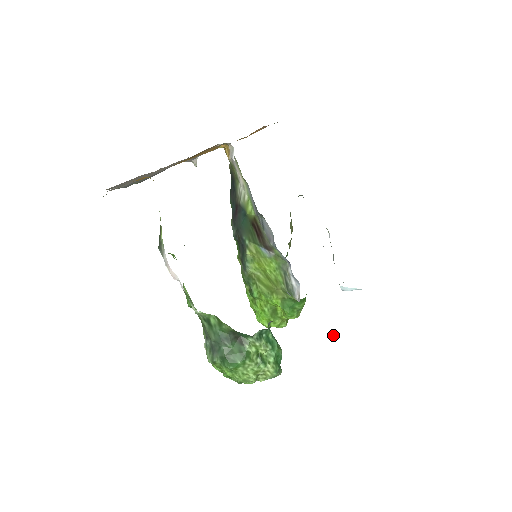
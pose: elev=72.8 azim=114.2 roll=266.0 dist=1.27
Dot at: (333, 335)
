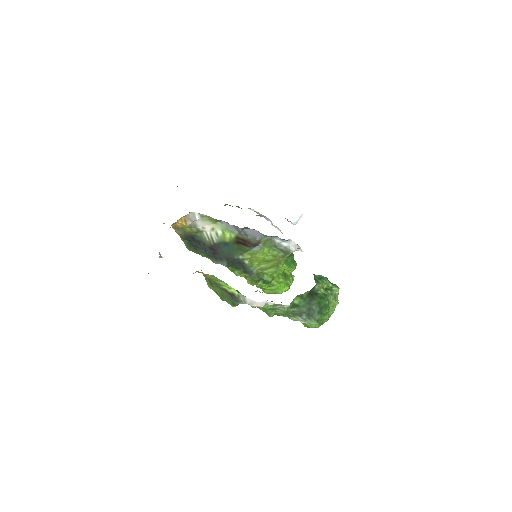
Dot at: occluded
